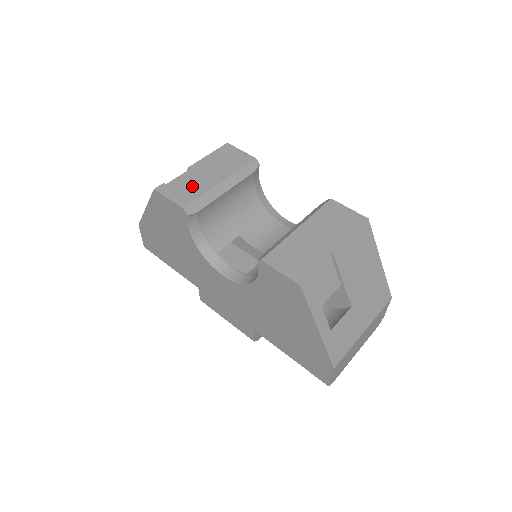
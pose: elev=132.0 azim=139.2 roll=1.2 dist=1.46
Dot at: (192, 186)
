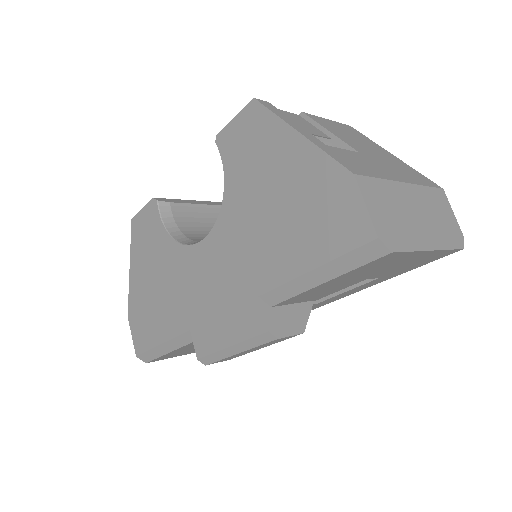
Dot at: occluded
